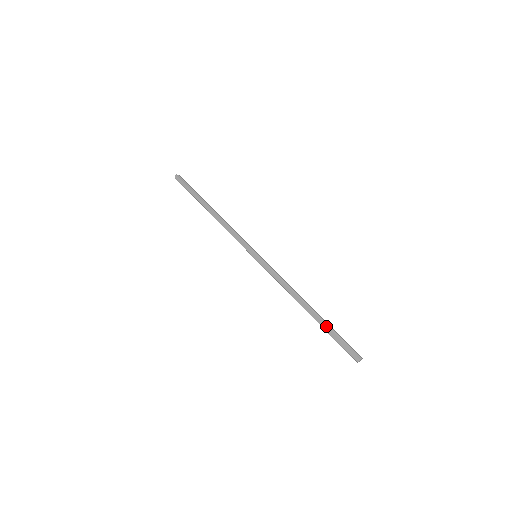
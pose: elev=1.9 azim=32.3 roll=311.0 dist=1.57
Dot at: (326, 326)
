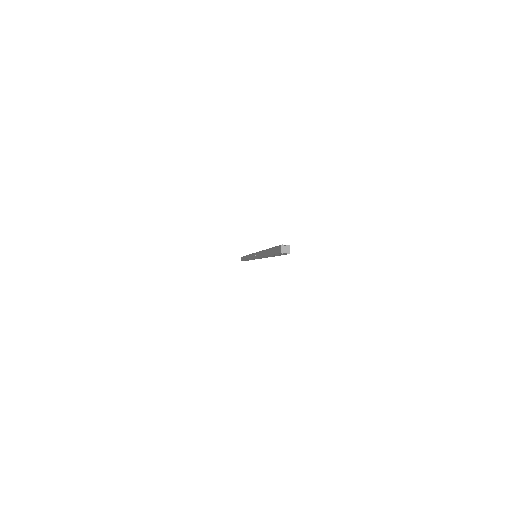
Dot at: (269, 250)
